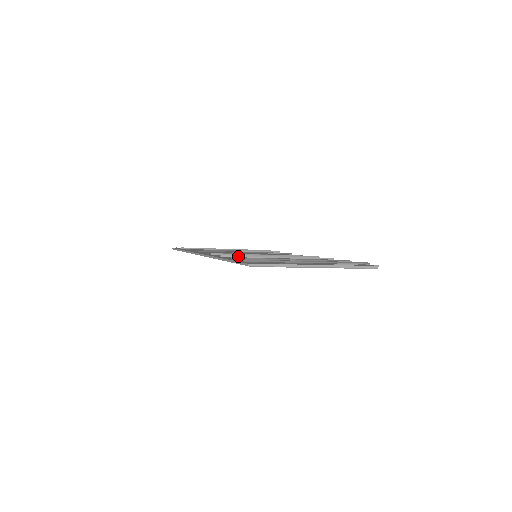
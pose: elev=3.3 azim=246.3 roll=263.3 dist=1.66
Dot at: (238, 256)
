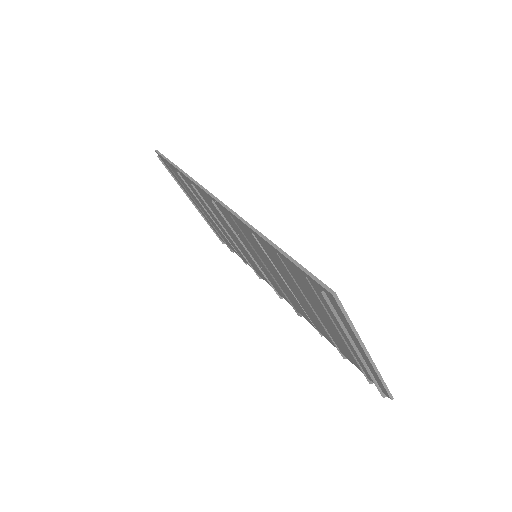
Dot at: occluded
